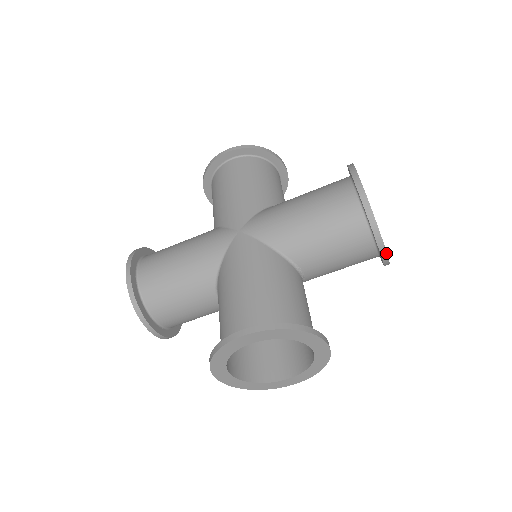
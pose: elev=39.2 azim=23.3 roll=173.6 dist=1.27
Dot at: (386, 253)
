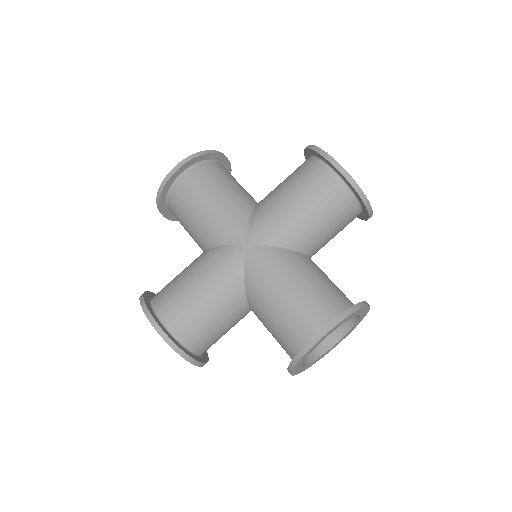
Dot at: (372, 213)
